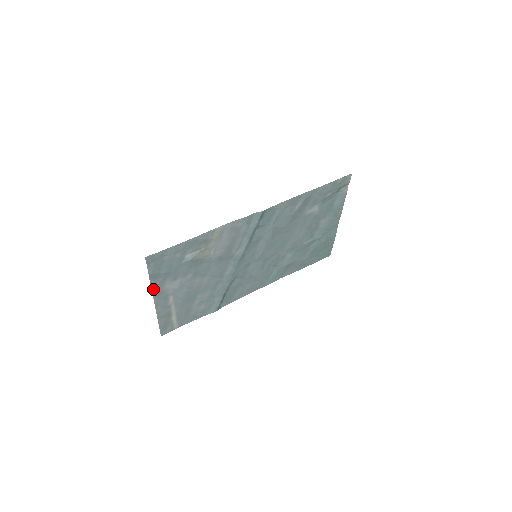
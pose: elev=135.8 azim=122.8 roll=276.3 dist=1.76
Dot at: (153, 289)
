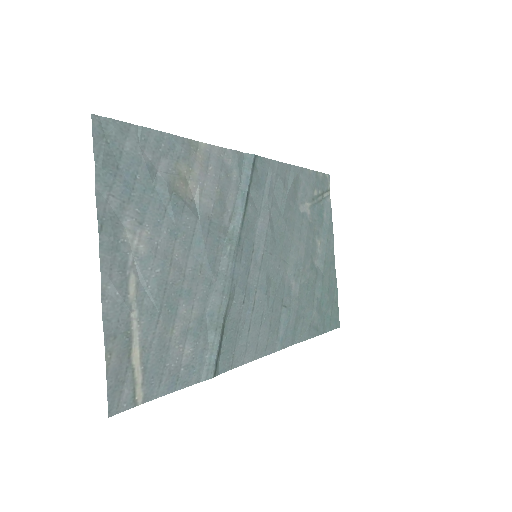
Dot at: (100, 222)
